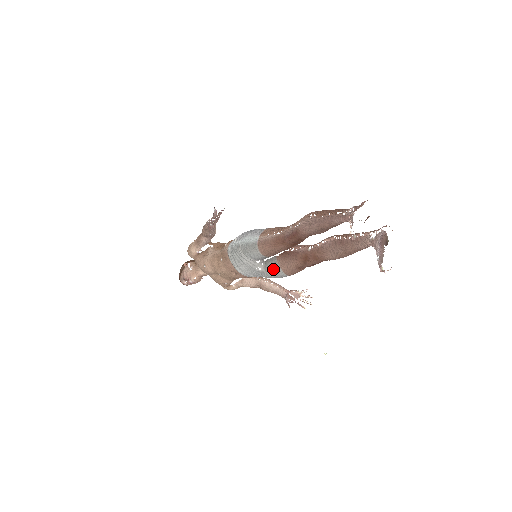
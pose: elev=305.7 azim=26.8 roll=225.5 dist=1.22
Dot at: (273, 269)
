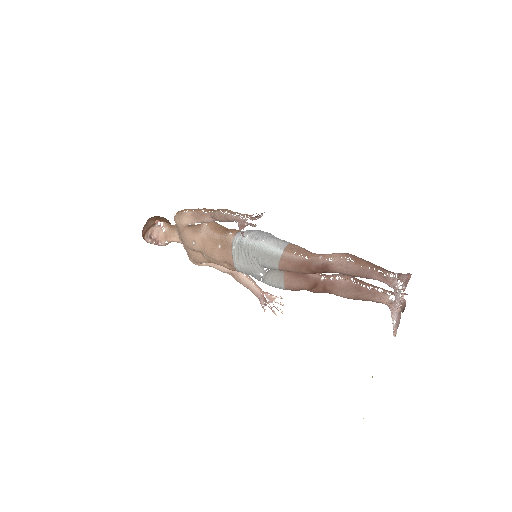
Dot at: (275, 280)
